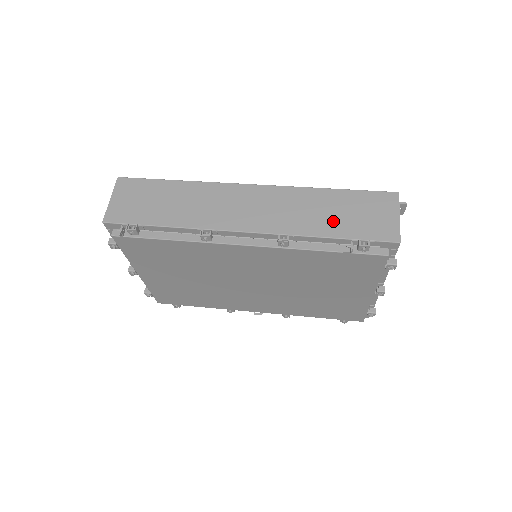
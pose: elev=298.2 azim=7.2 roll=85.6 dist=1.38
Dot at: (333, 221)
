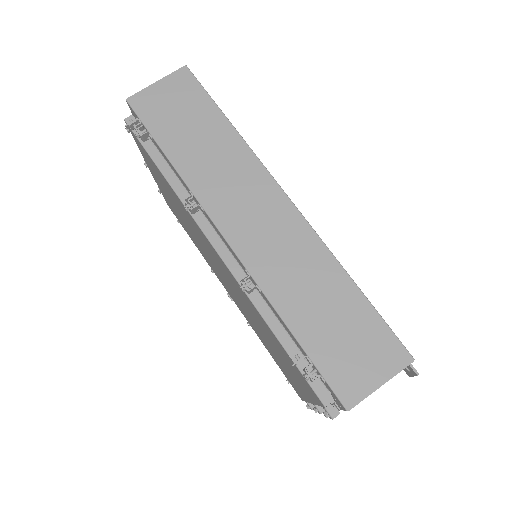
Dot at: (313, 317)
